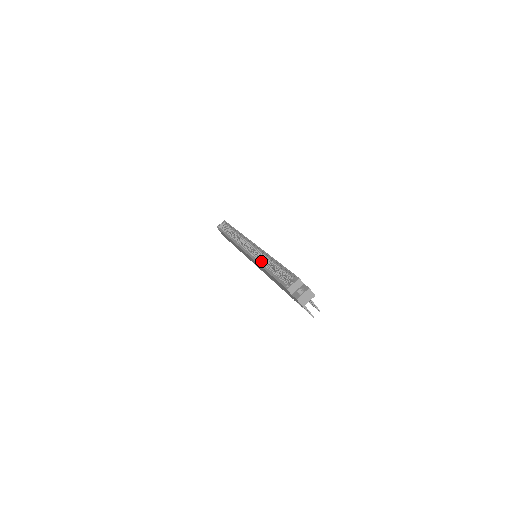
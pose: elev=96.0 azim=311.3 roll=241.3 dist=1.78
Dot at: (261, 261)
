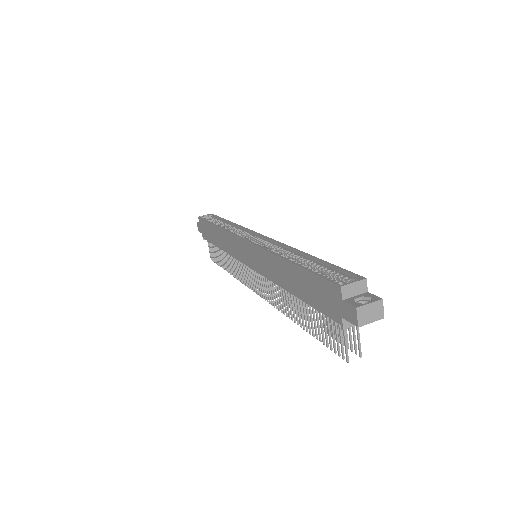
Dot at: occluded
